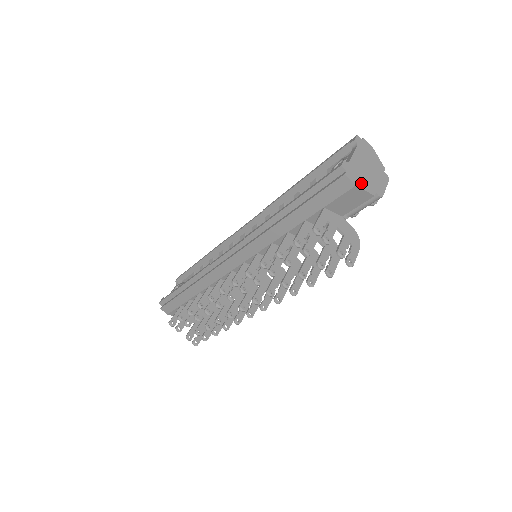
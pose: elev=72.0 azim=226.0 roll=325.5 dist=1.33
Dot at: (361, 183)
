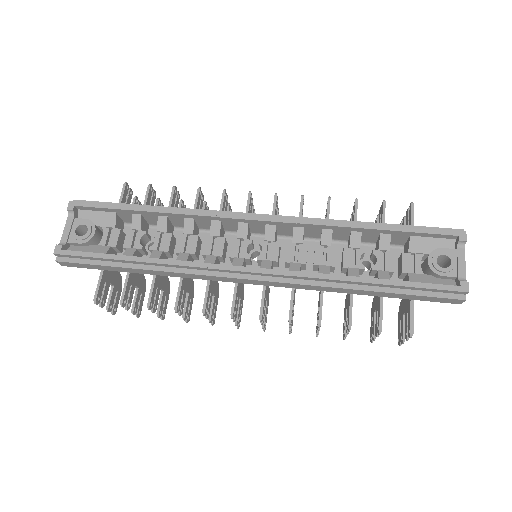
Dot at: occluded
